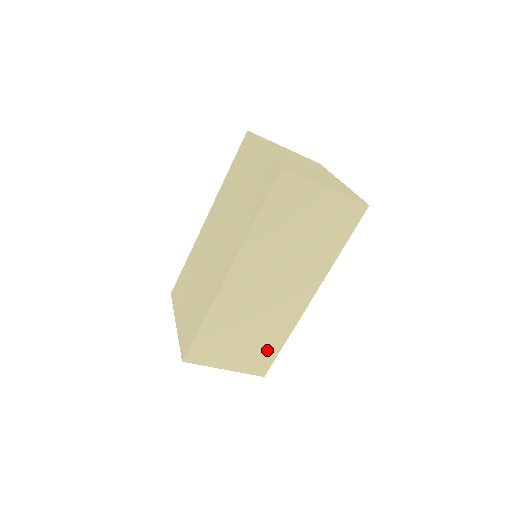
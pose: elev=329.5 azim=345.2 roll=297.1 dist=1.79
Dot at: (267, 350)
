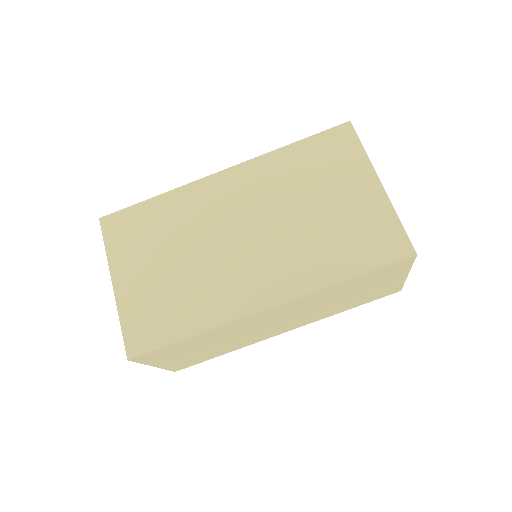
Dot at: (206, 357)
